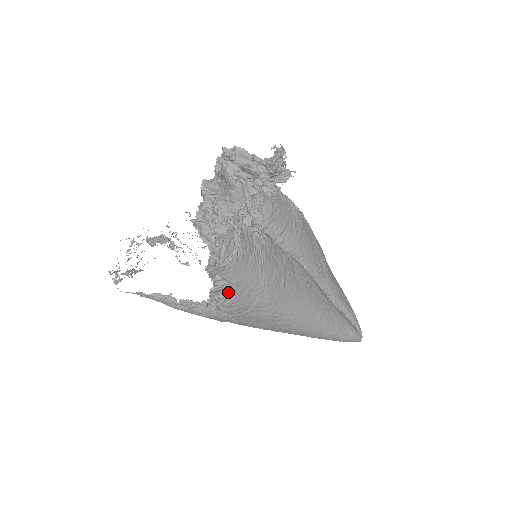
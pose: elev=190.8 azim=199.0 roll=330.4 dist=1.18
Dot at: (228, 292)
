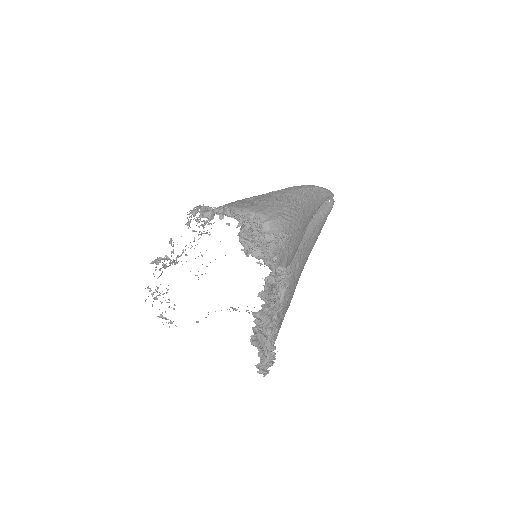
Dot at: occluded
